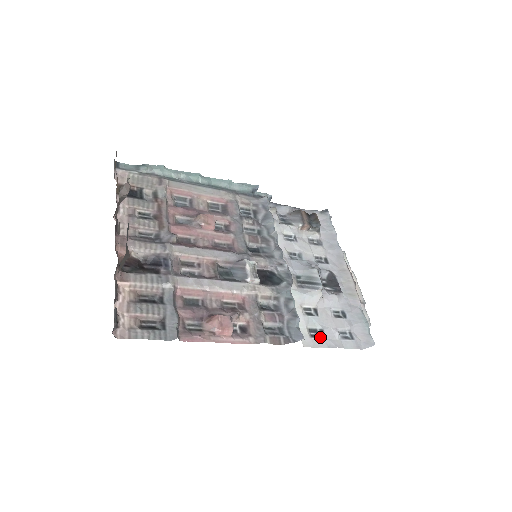
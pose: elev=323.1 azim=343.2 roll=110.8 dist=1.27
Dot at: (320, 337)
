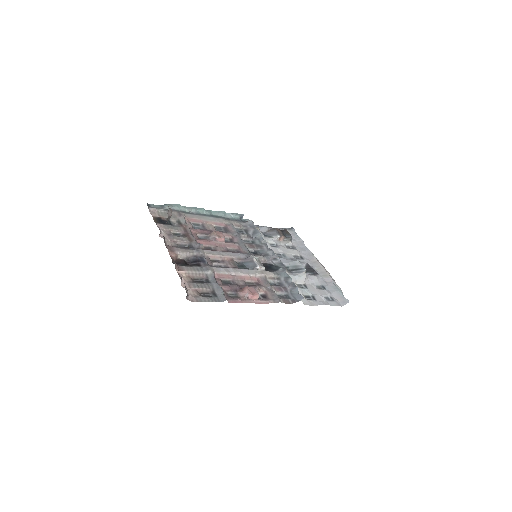
Dot at: (313, 300)
